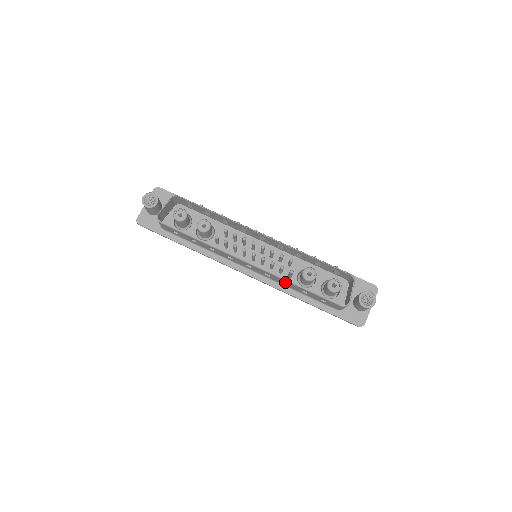
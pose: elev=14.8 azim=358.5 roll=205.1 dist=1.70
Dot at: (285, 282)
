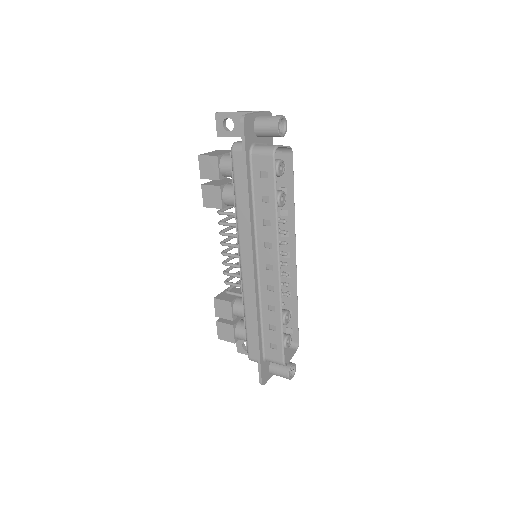
Dot at: (270, 306)
